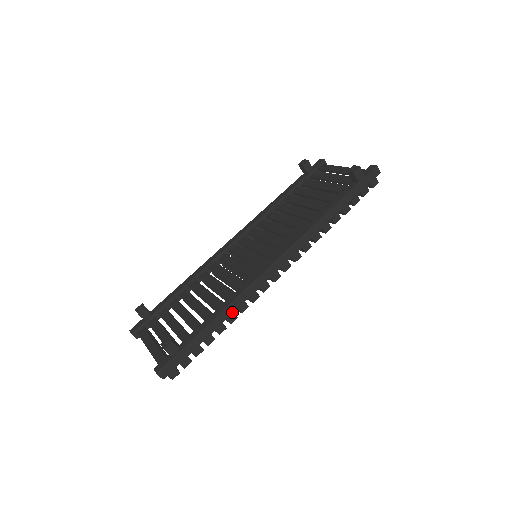
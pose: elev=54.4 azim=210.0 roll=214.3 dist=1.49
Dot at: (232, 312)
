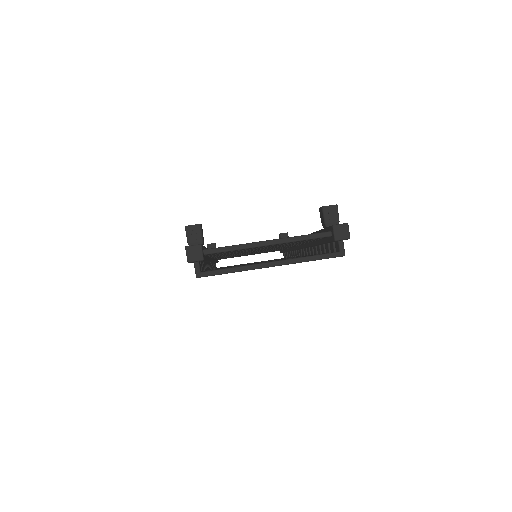
Dot at: occluded
